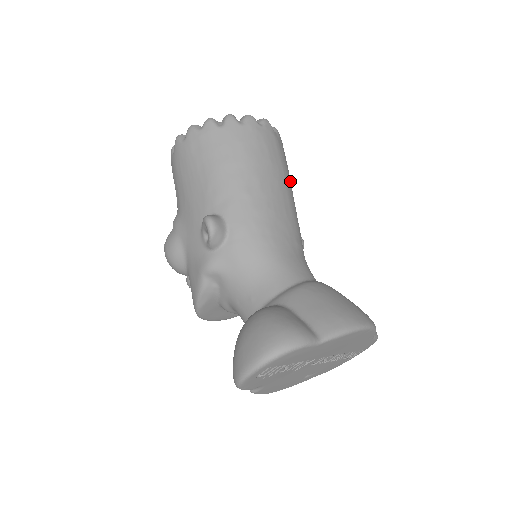
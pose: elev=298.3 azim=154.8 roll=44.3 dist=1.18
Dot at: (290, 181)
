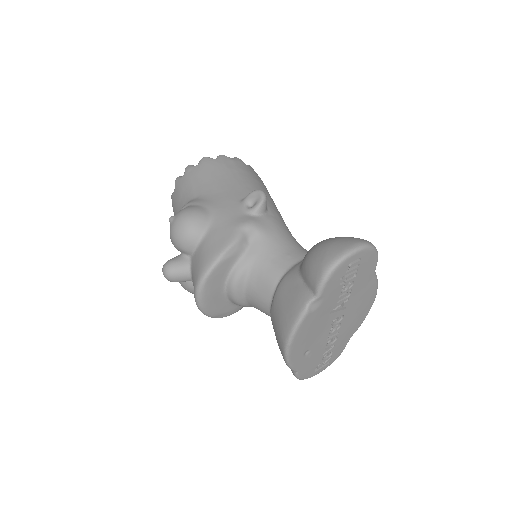
Dot at: occluded
